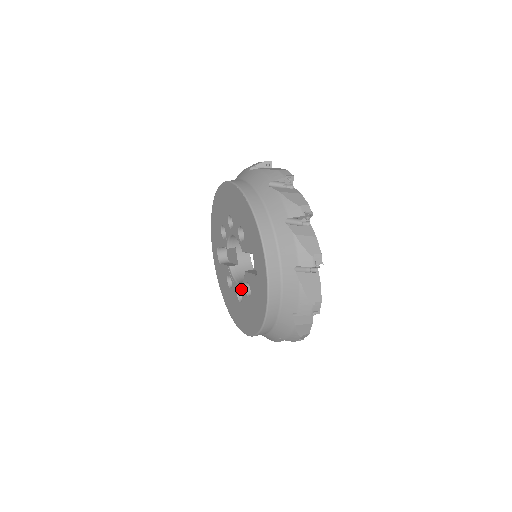
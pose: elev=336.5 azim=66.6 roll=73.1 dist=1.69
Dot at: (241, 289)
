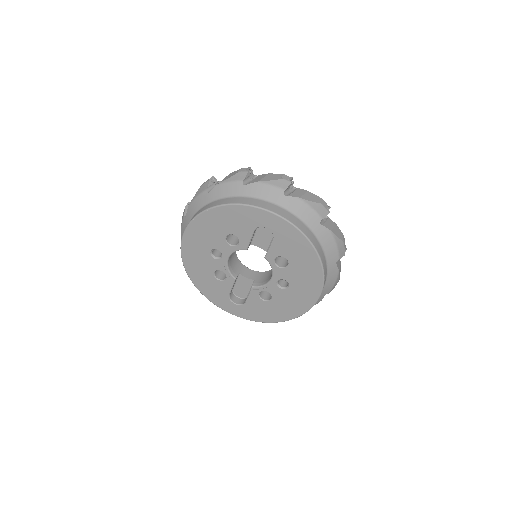
Dot at: (277, 276)
